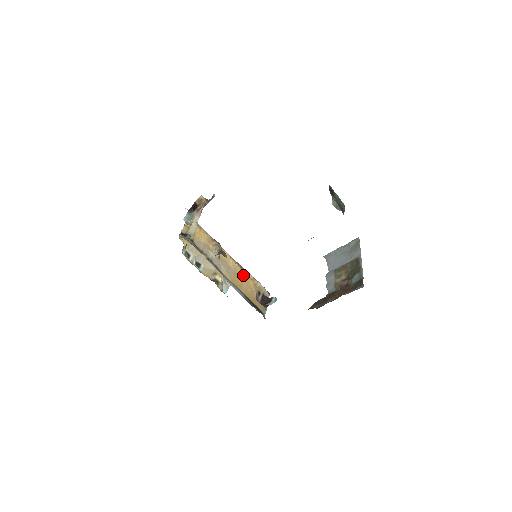
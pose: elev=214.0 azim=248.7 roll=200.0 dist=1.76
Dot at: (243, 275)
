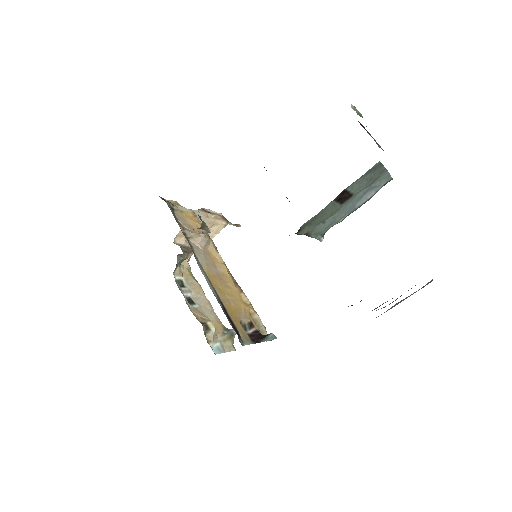
Dot at: (234, 290)
